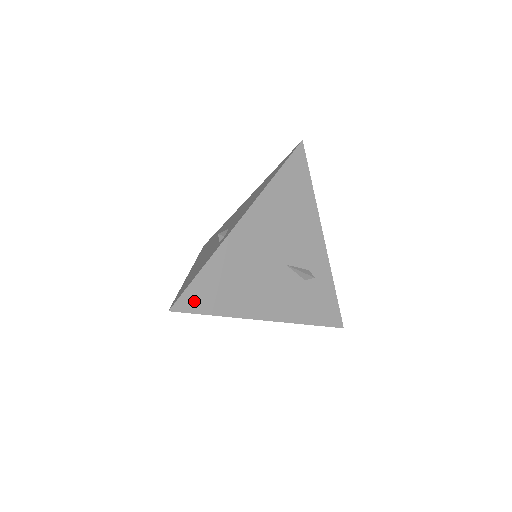
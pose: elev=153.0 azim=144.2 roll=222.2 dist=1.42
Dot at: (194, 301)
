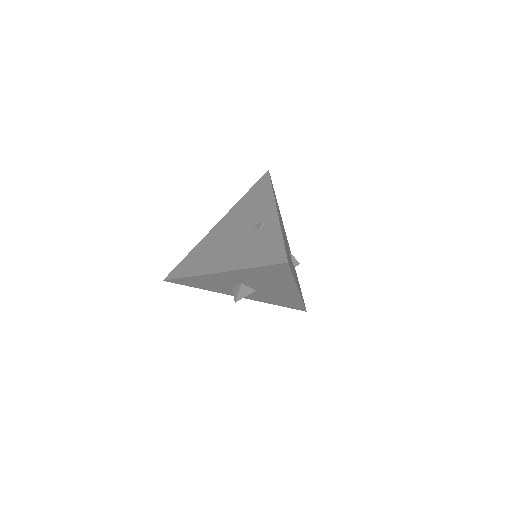
Dot at: (288, 260)
